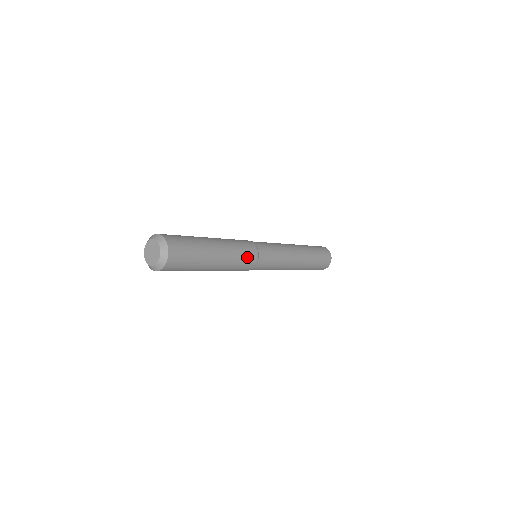
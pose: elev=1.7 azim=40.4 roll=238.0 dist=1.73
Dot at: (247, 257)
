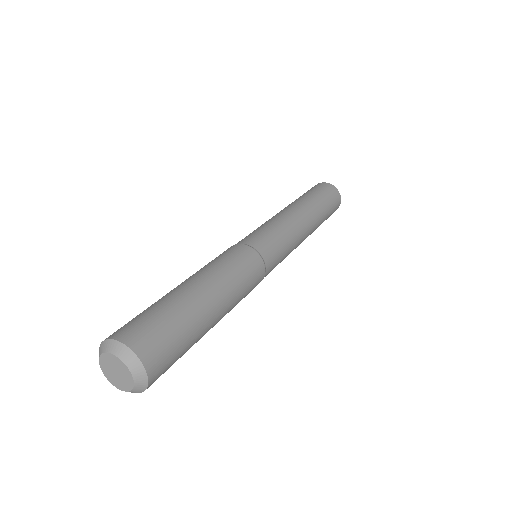
Dot at: (250, 290)
